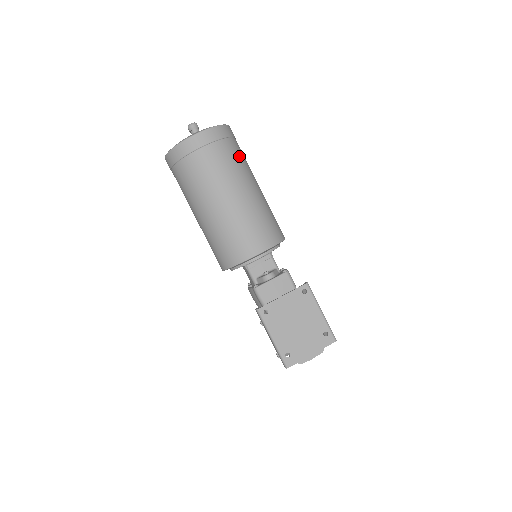
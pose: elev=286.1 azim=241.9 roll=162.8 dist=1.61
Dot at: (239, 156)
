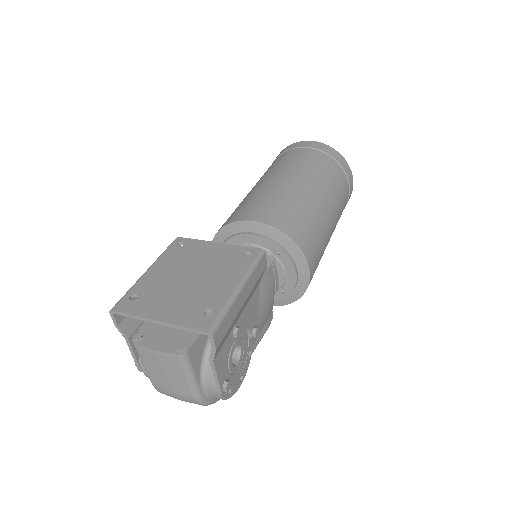
Dot at: (333, 176)
